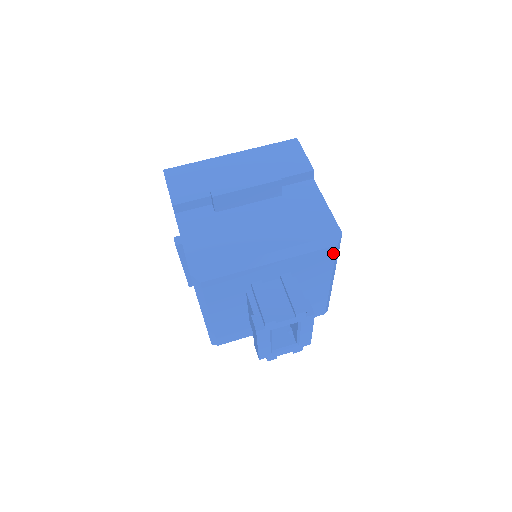
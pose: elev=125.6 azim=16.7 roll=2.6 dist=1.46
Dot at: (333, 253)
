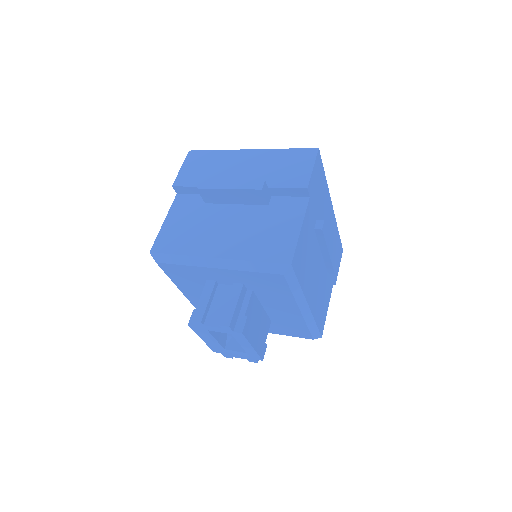
Dot at: (284, 281)
